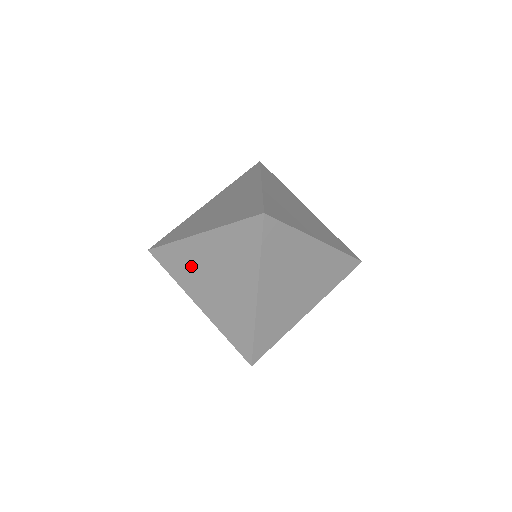
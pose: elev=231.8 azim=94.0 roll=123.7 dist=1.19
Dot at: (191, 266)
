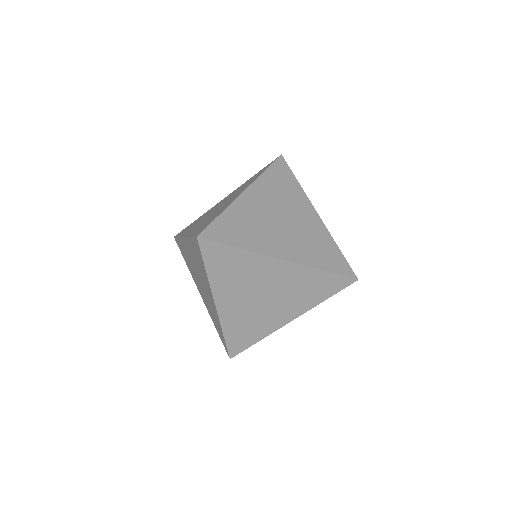
Dot at: (244, 276)
